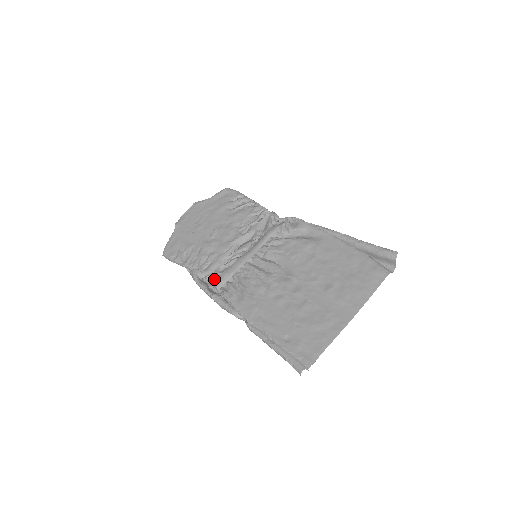
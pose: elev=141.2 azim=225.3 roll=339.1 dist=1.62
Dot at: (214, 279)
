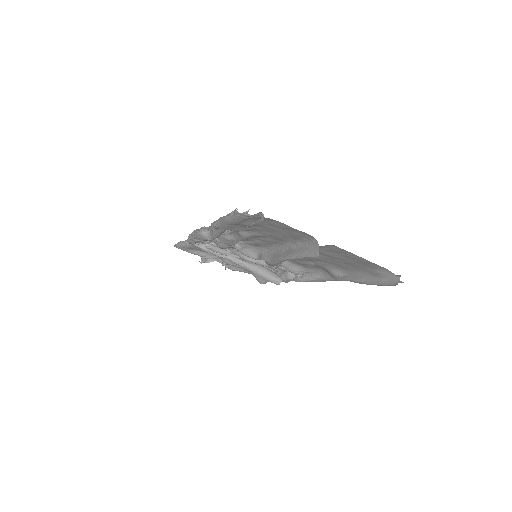
Dot at: occluded
